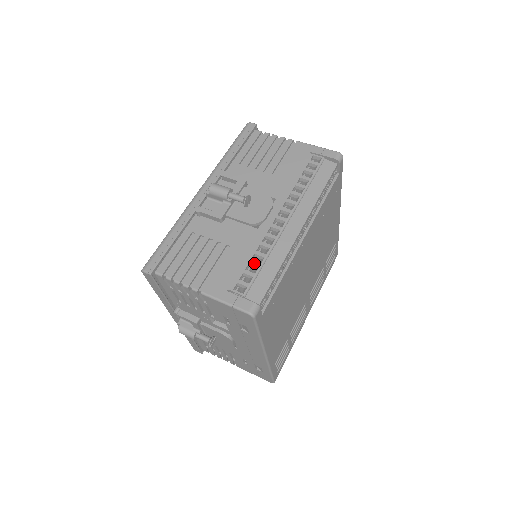
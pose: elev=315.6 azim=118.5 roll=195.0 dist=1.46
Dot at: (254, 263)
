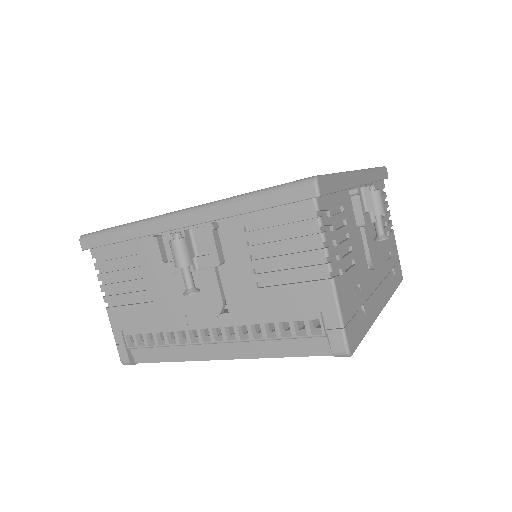
Dot at: (155, 338)
